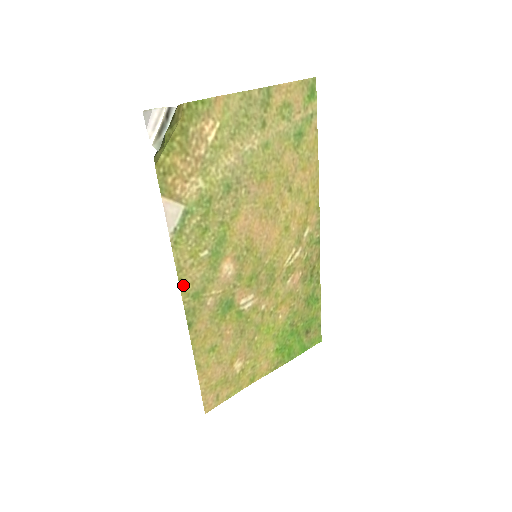
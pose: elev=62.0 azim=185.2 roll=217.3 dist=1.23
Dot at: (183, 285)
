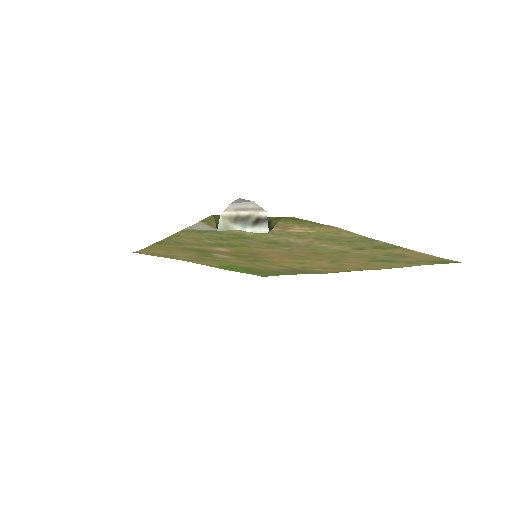
Dot at: (172, 238)
